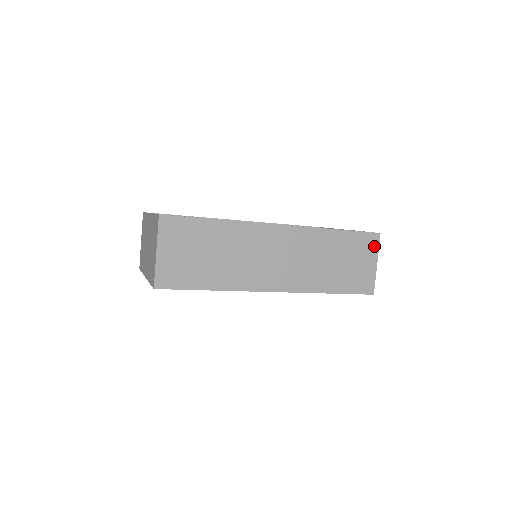
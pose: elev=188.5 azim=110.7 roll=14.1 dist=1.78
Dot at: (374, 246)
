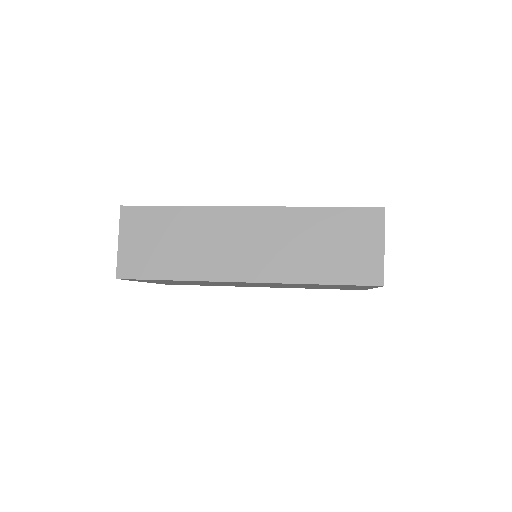
Dot at: (377, 224)
